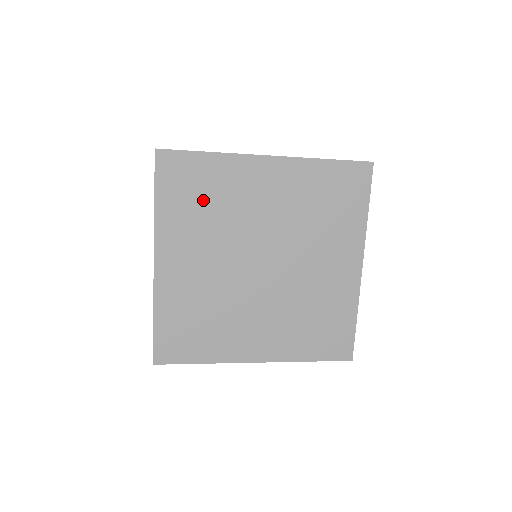
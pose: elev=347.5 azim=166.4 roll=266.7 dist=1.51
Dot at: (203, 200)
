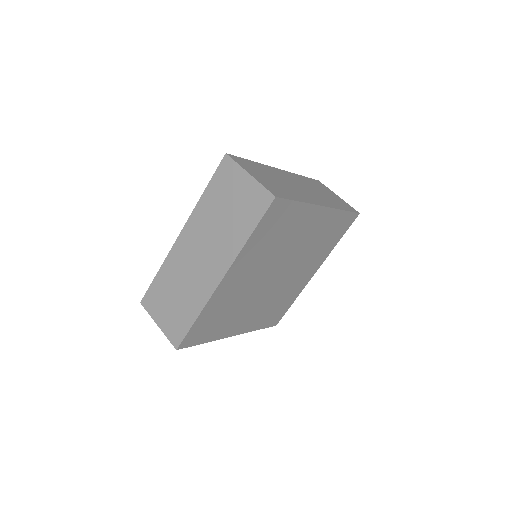
Dot at: (276, 235)
